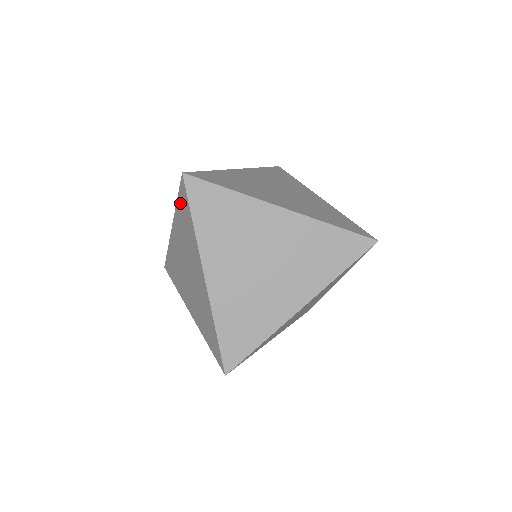
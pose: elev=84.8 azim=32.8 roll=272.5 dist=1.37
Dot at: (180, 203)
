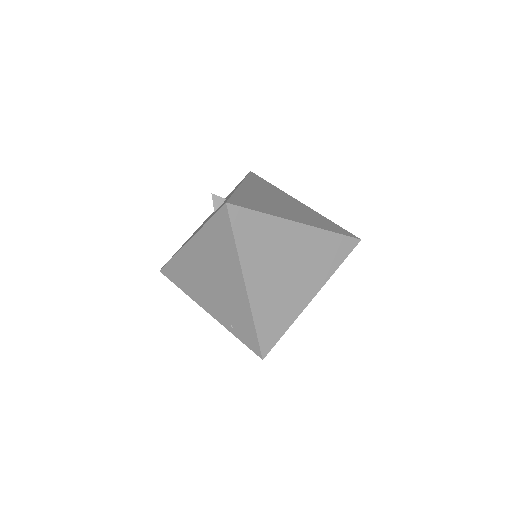
Dot at: (214, 225)
